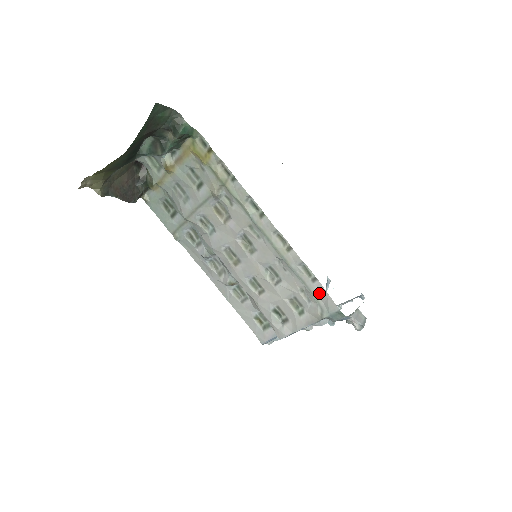
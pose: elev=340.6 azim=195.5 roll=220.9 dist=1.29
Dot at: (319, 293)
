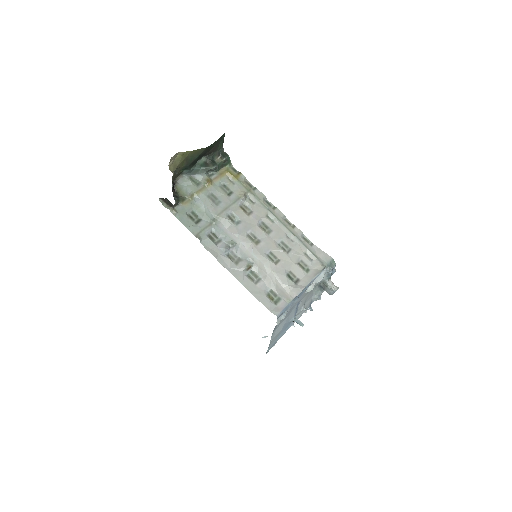
Dot at: (317, 252)
